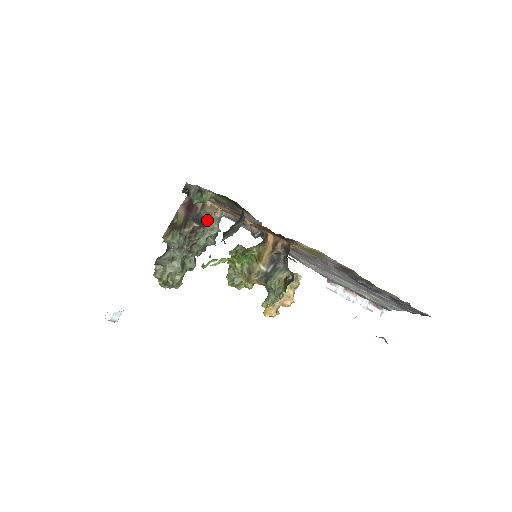
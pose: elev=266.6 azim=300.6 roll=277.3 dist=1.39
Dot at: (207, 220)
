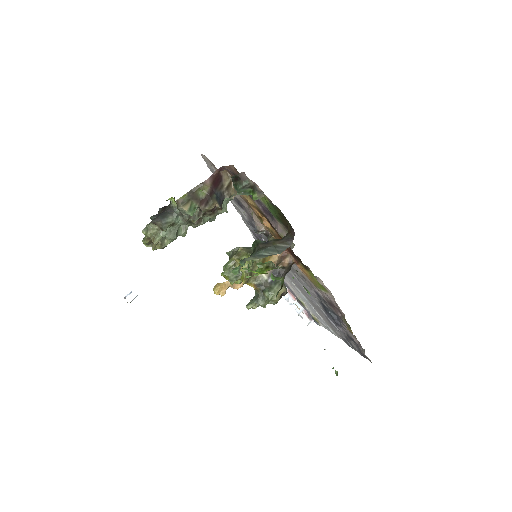
Dot at: occluded
